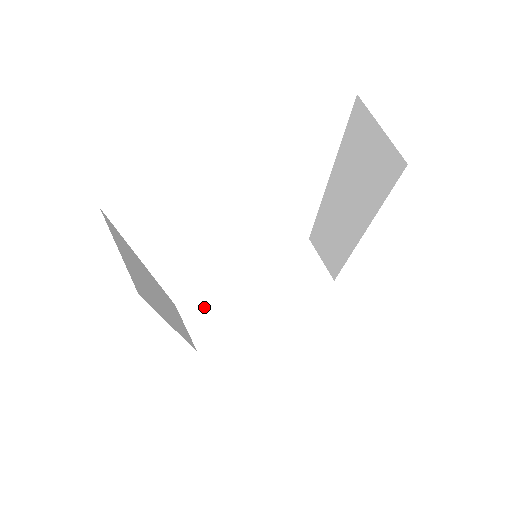
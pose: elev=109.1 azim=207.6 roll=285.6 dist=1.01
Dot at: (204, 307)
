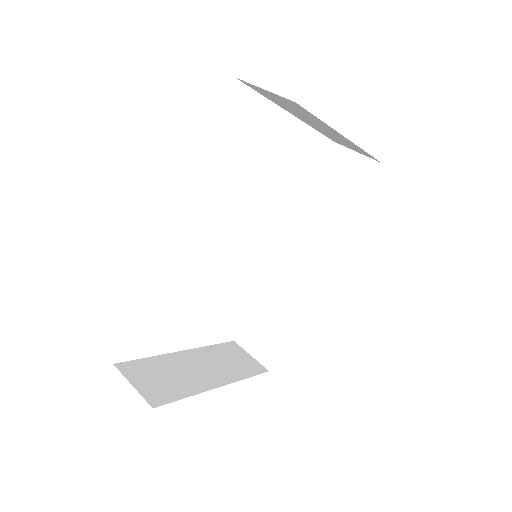
Dot at: (149, 370)
